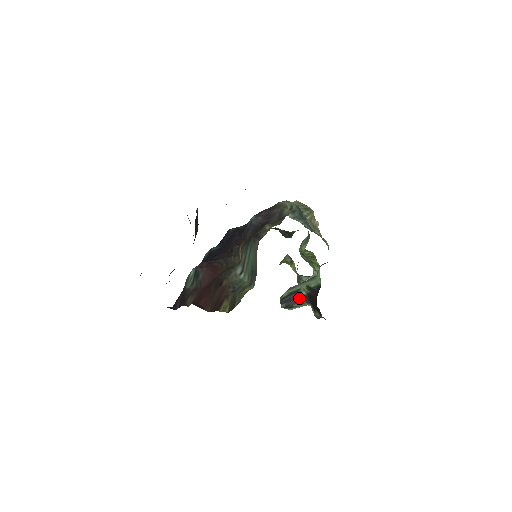
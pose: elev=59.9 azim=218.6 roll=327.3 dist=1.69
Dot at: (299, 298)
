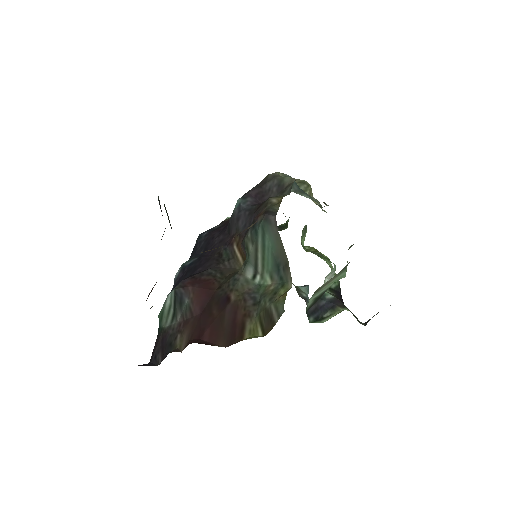
Dot at: (328, 304)
